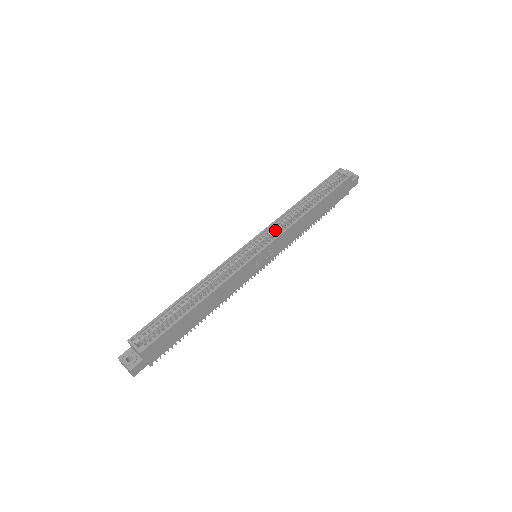
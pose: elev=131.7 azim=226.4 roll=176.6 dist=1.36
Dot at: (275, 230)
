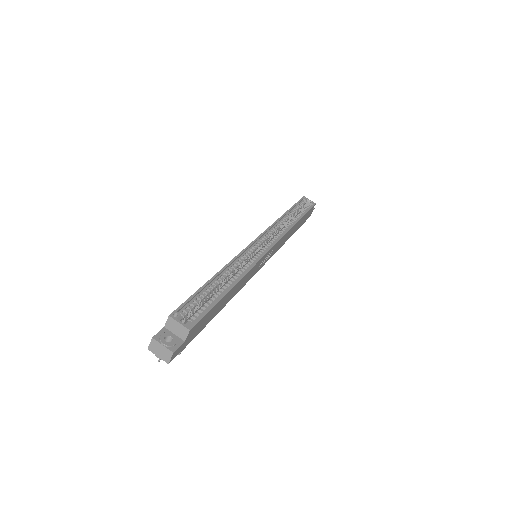
Dot at: (272, 234)
